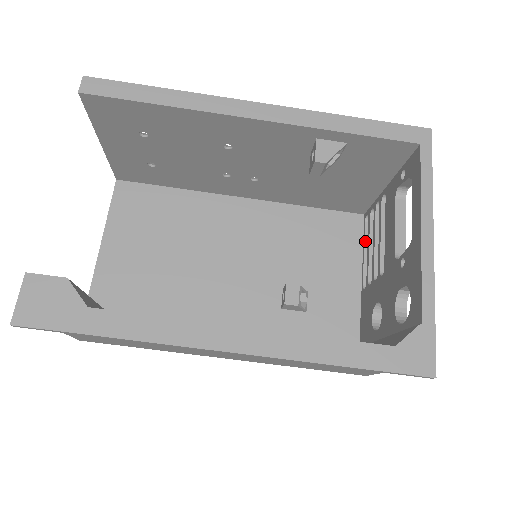
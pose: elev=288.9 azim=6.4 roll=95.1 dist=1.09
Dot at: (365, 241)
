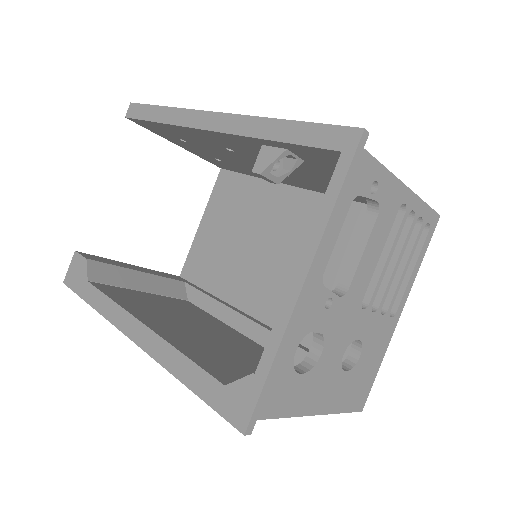
Dot at: occluded
